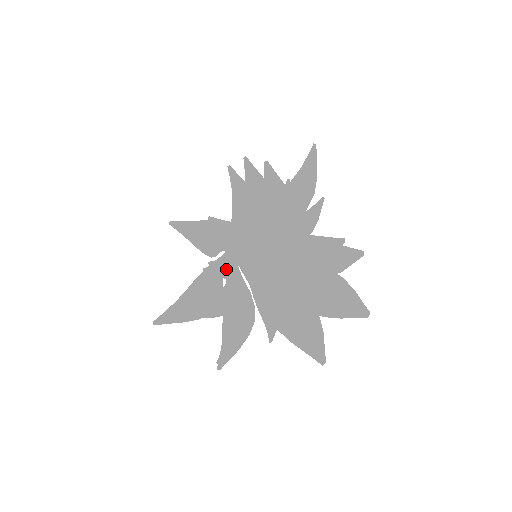
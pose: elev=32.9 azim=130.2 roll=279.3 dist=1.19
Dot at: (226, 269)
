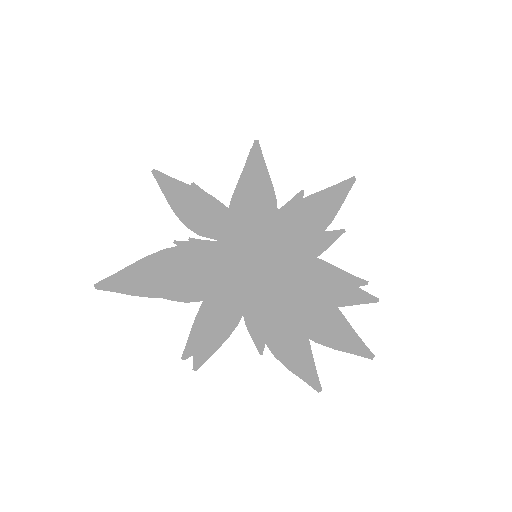
Dot at: occluded
